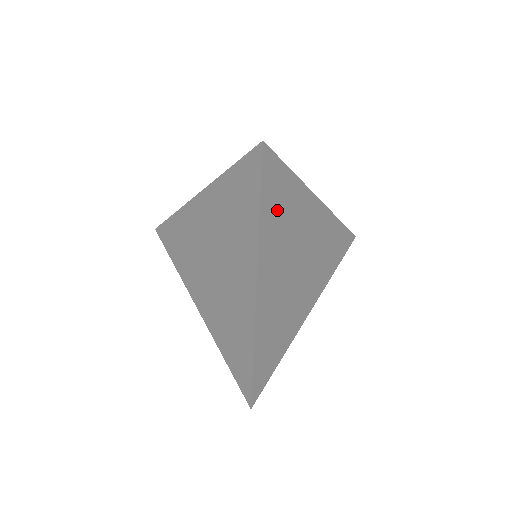
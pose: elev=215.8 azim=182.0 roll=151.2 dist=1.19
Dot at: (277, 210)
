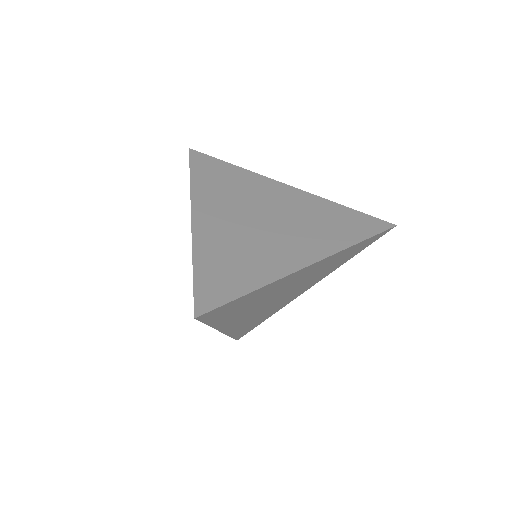
Dot at: (235, 310)
